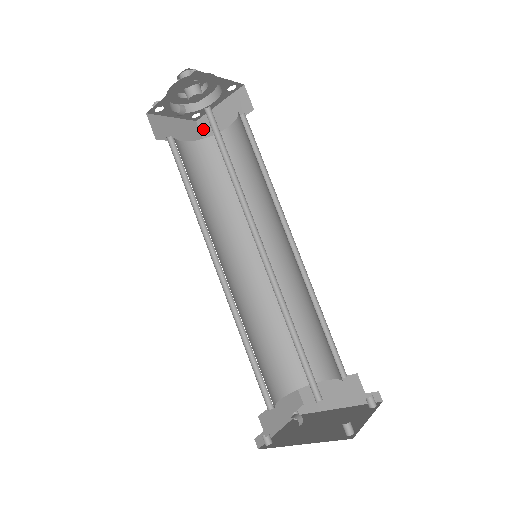
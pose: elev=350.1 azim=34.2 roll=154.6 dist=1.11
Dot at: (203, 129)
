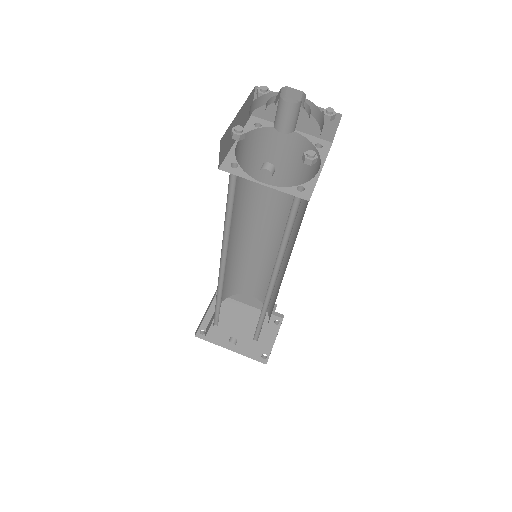
Dot at: occluded
